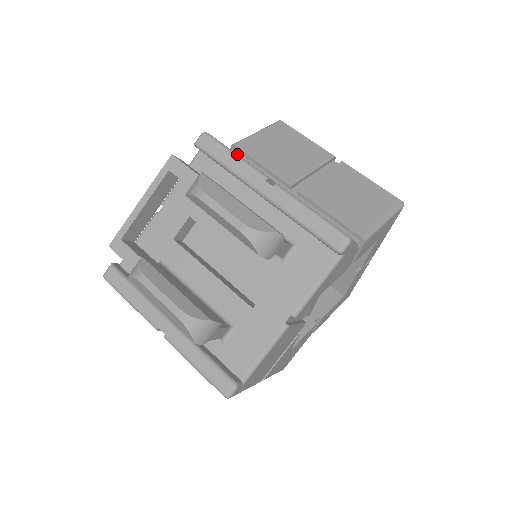
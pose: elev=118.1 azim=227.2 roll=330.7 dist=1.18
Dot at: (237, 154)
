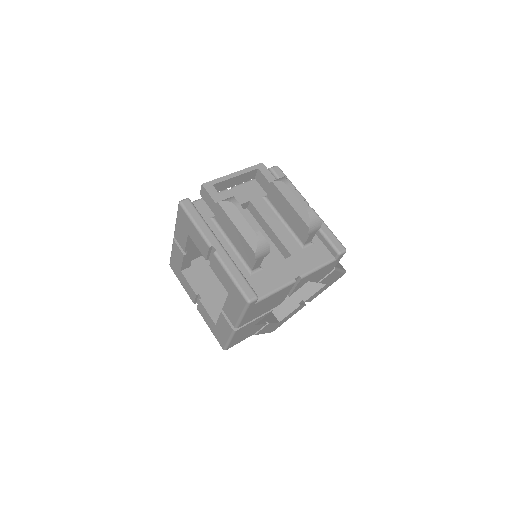
Dot at: (293, 185)
